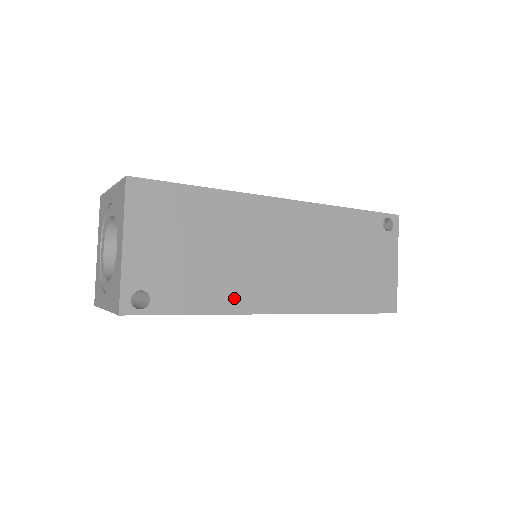
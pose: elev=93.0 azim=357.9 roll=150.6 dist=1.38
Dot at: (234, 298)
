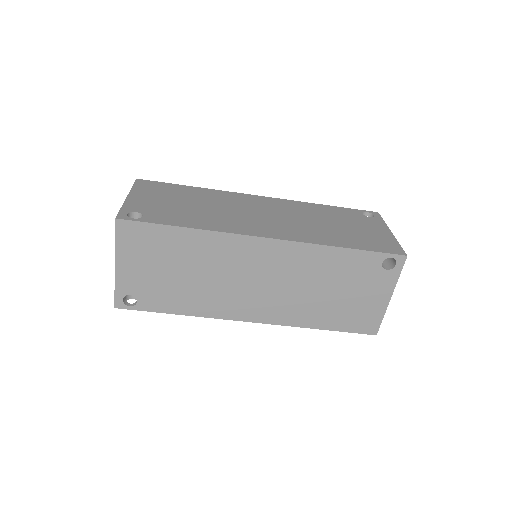
Dot at: (217, 225)
